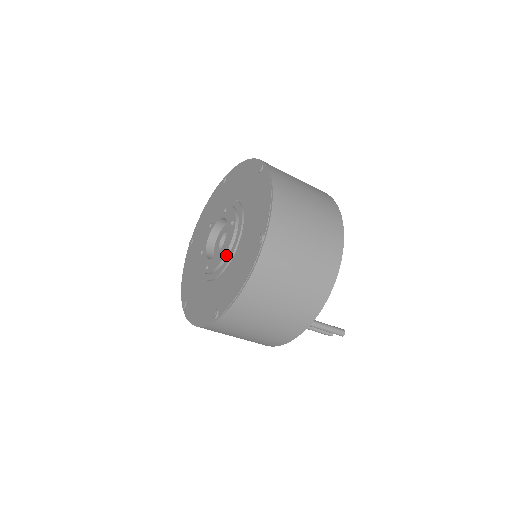
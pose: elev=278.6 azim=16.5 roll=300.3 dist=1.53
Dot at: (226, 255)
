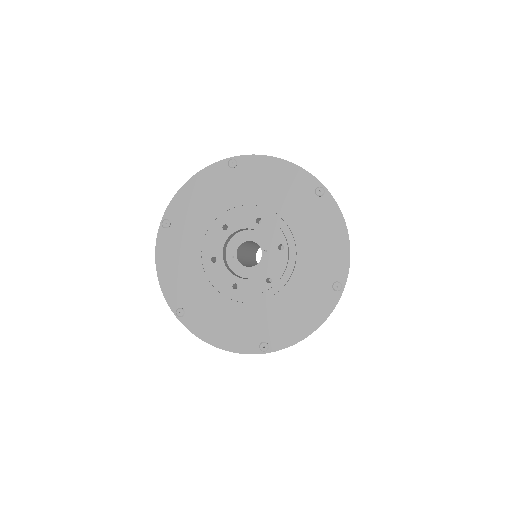
Dot at: (235, 293)
